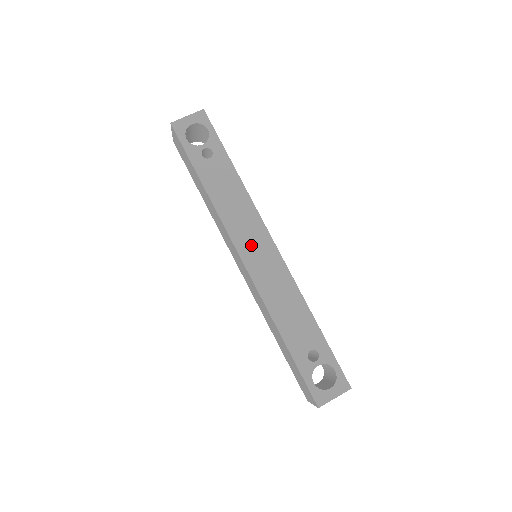
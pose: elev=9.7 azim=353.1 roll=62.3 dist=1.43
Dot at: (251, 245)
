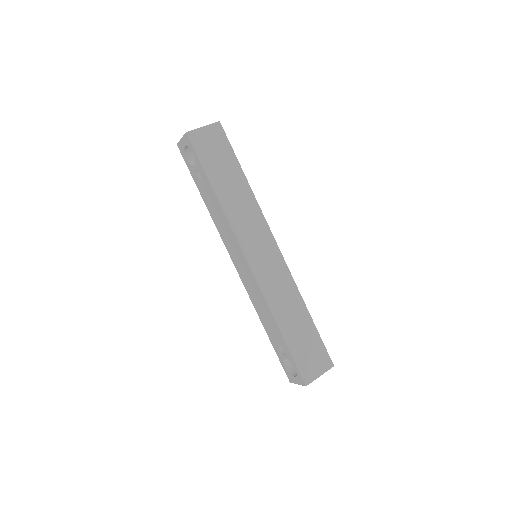
Dot at: (236, 257)
